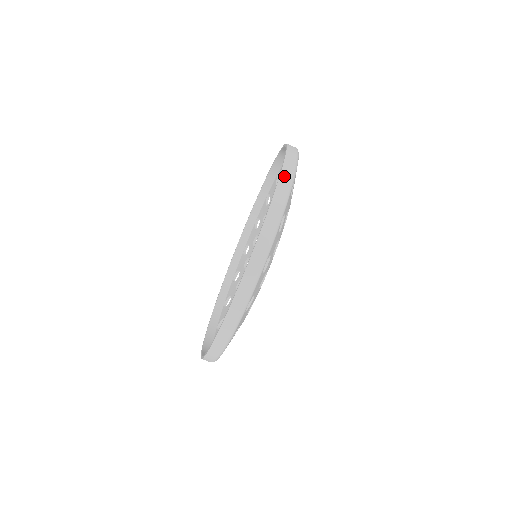
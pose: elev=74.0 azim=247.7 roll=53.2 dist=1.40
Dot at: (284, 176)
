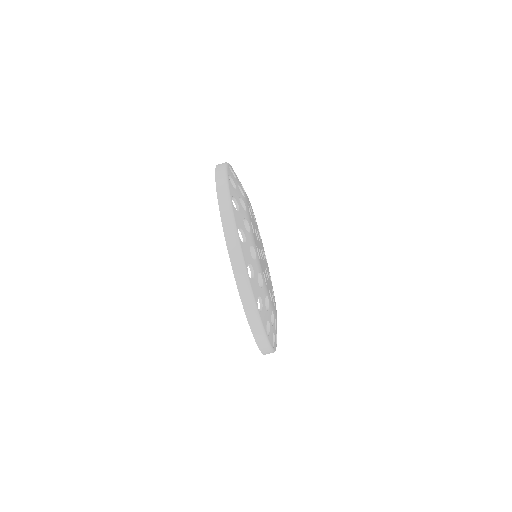
Dot at: (221, 201)
